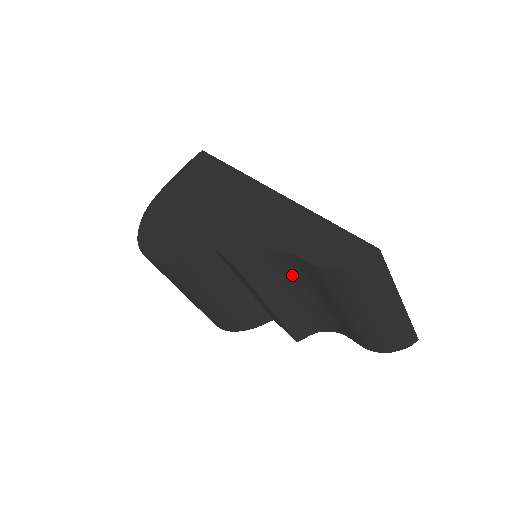
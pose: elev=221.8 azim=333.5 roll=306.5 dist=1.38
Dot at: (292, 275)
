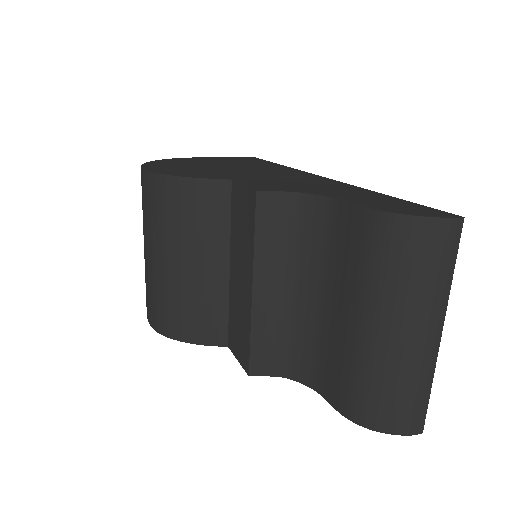
Dot at: (311, 248)
